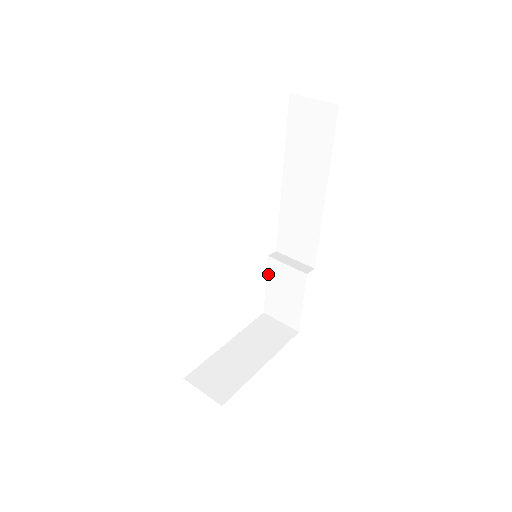
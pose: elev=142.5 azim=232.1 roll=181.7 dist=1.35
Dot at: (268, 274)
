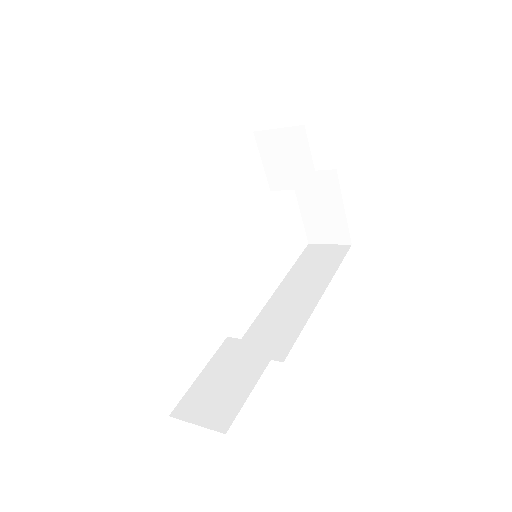
Dot at: (214, 357)
